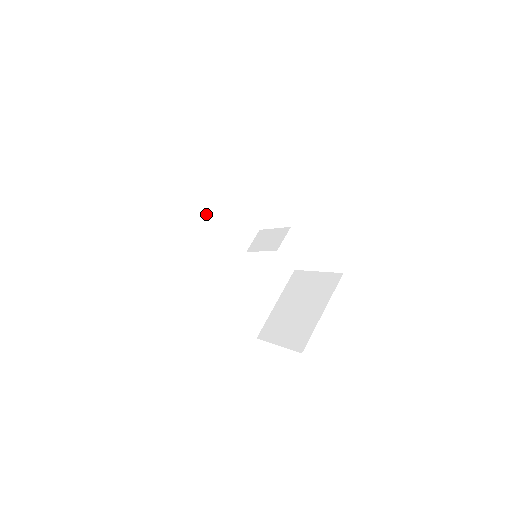
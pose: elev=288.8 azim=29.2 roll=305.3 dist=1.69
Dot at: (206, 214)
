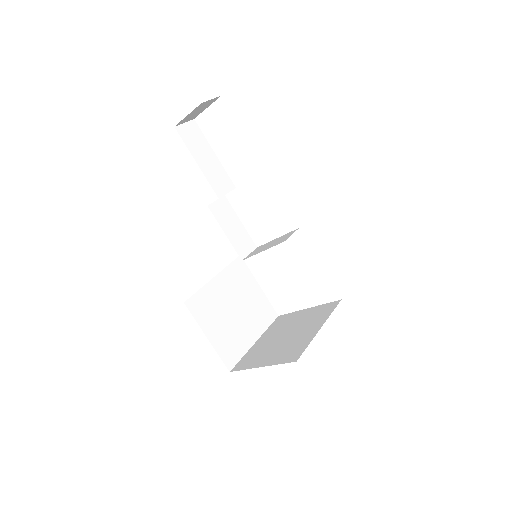
Dot at: (212, 207)
